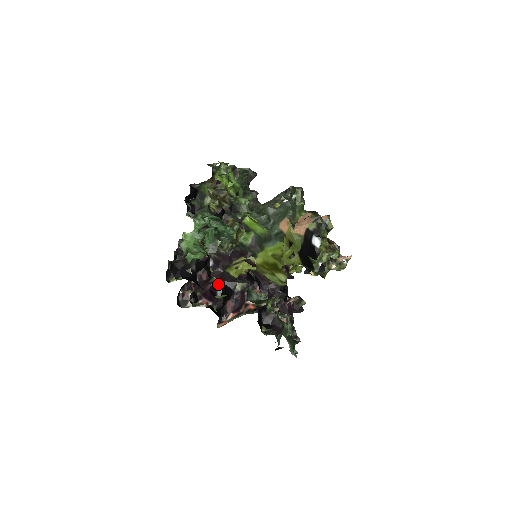
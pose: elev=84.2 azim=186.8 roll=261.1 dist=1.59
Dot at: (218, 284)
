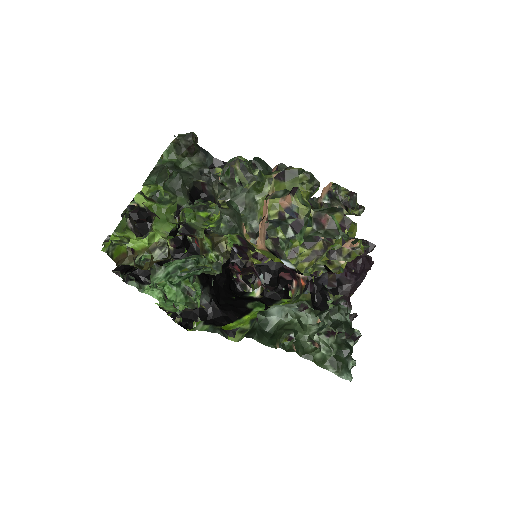
Dot at: (256, 268)
